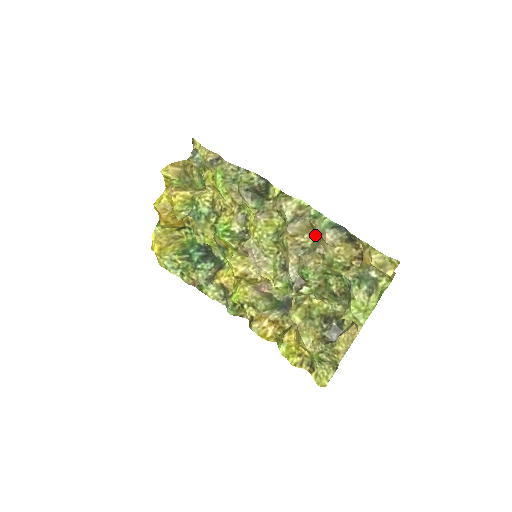
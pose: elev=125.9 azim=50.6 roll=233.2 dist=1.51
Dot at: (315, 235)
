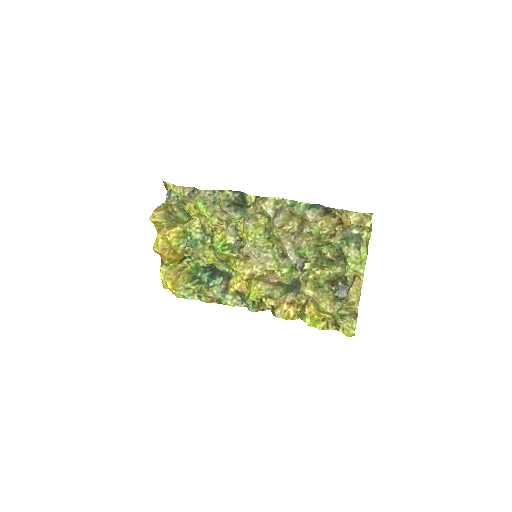
Dot at: (297, 220)
